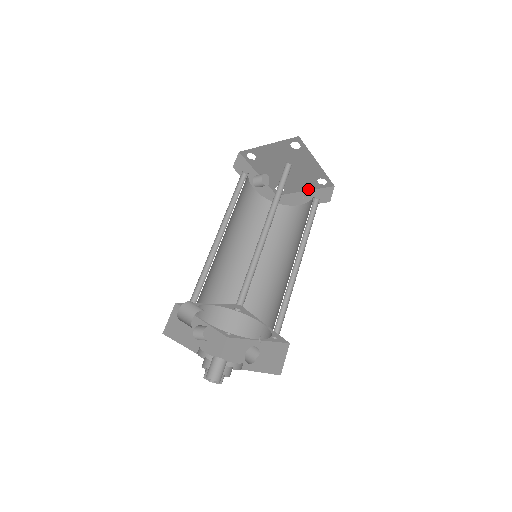
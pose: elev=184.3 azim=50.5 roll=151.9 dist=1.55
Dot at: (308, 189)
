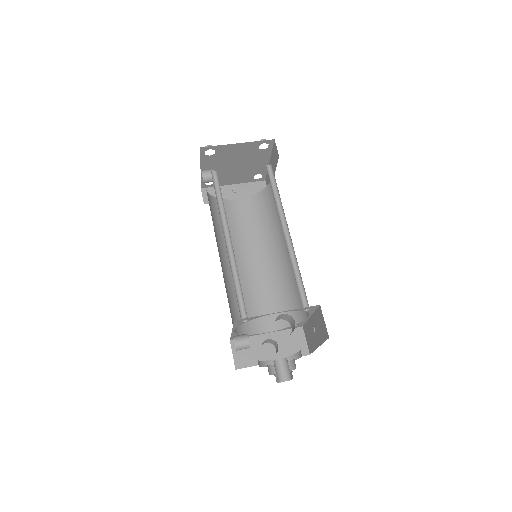
Dot at: (238, 182)
